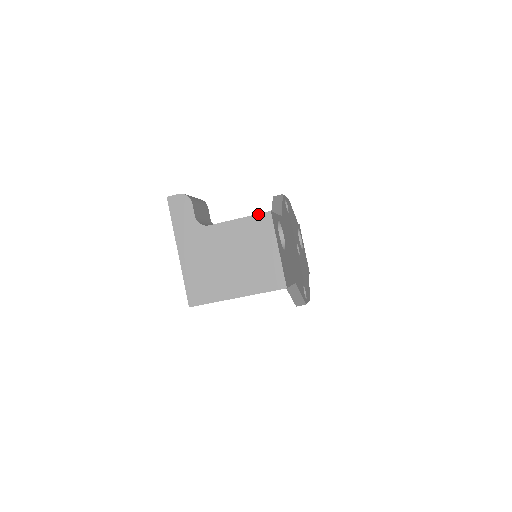
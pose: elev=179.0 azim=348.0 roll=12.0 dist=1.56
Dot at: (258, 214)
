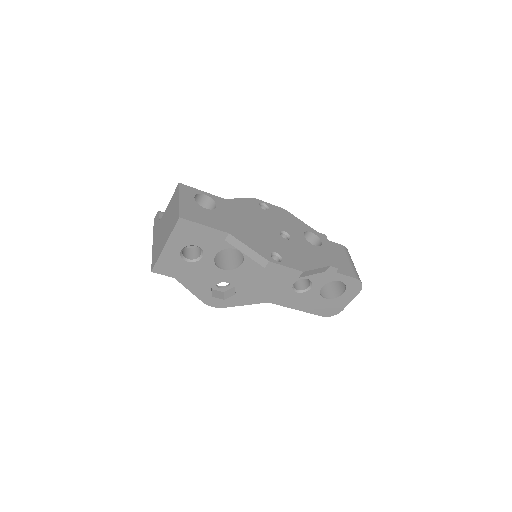
Dot at: (175, 190)
